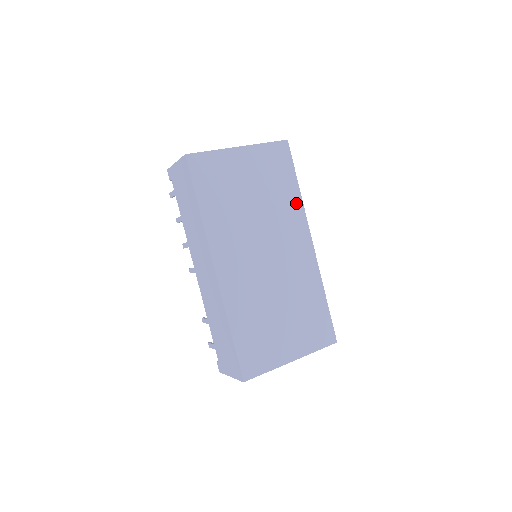
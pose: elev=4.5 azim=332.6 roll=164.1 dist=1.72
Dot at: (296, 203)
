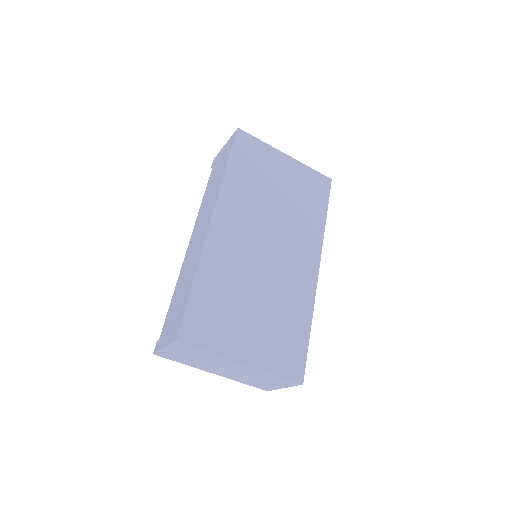
Dot at: (318, 227)
